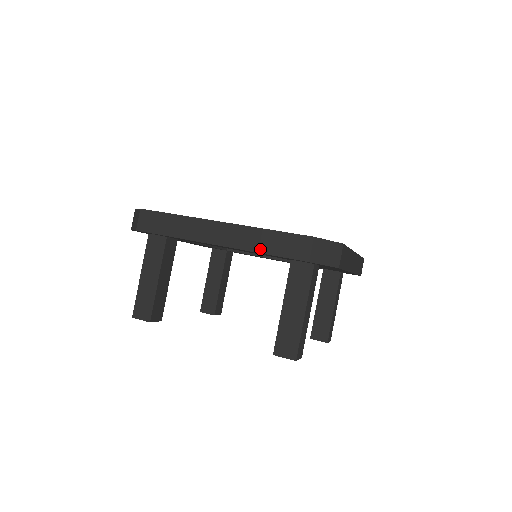
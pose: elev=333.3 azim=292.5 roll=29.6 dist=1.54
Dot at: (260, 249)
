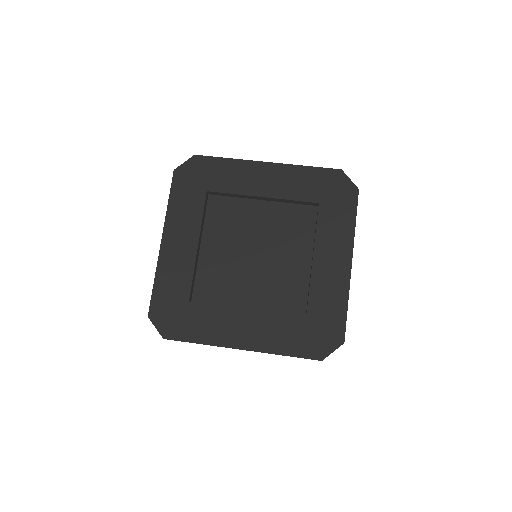
Dot at: occluded
